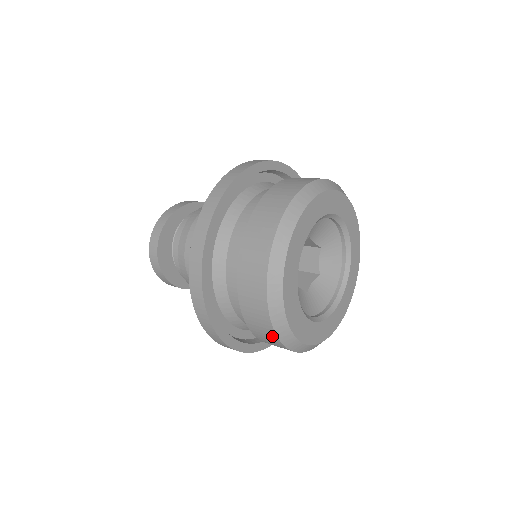
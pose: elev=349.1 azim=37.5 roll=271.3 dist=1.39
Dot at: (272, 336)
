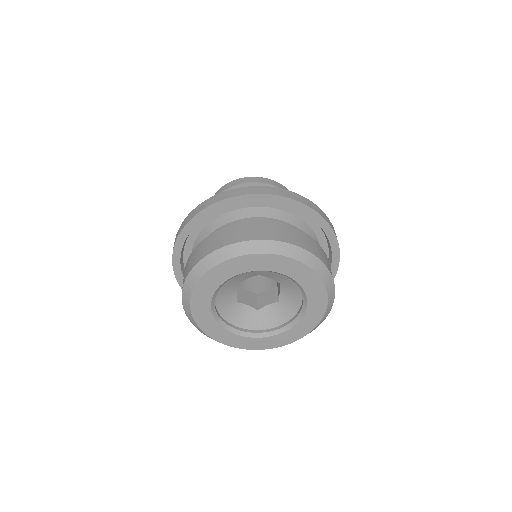
Dot at: occluded
